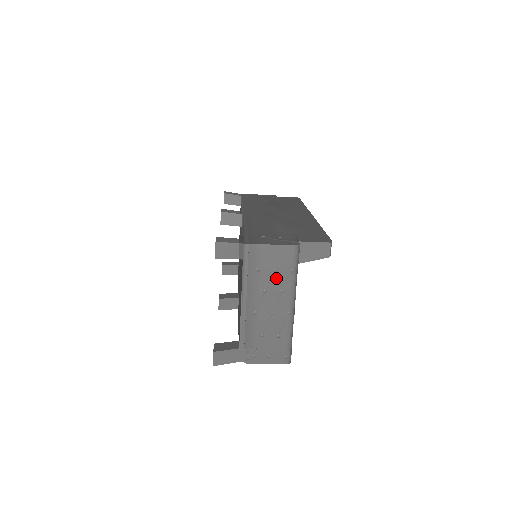
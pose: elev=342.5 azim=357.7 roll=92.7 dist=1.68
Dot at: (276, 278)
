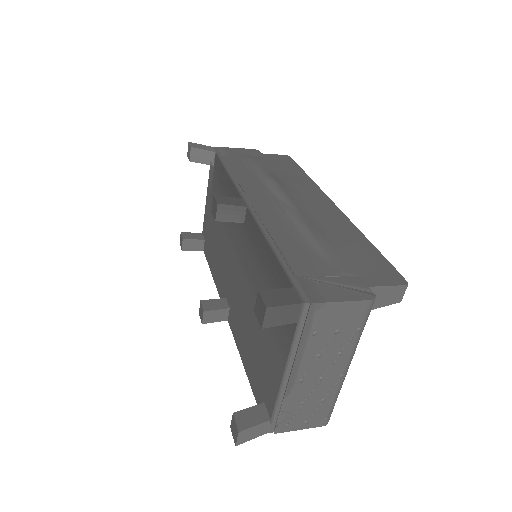
Dot at: (337, 340)
